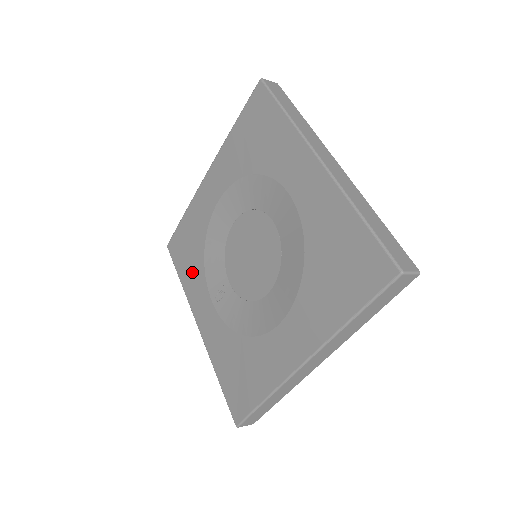
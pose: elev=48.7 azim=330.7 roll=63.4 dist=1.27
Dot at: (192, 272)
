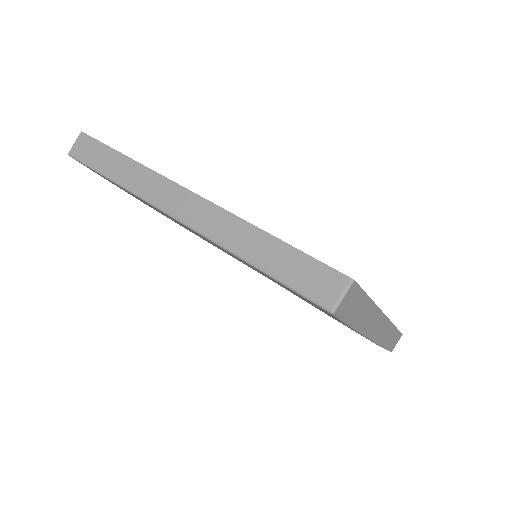
Dot at: occluded
